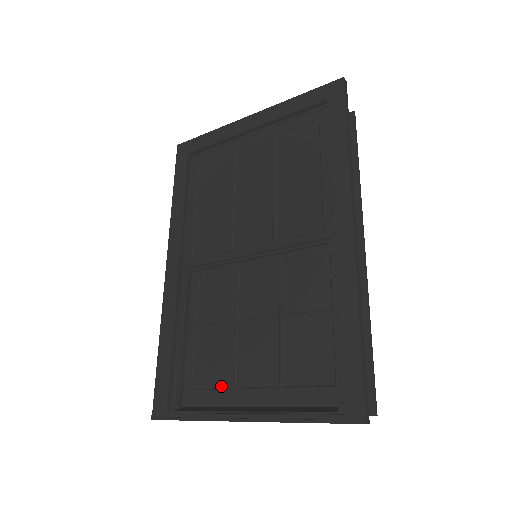
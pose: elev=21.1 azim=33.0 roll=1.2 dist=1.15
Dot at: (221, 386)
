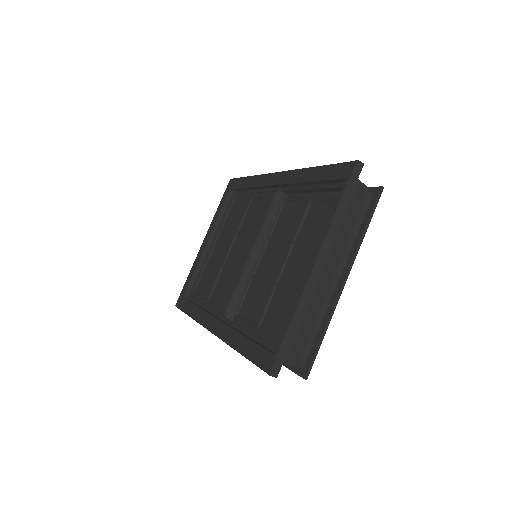
Dot at: occluded
